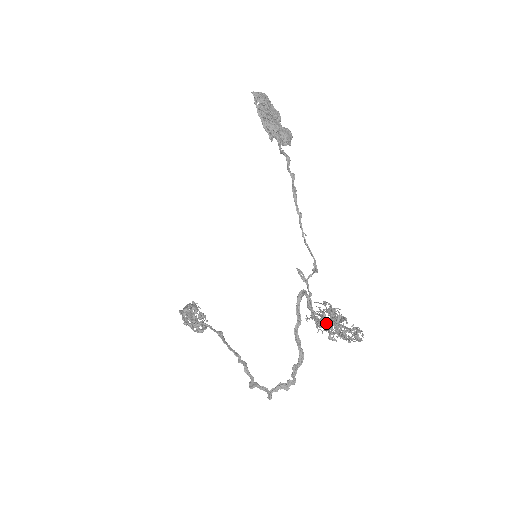
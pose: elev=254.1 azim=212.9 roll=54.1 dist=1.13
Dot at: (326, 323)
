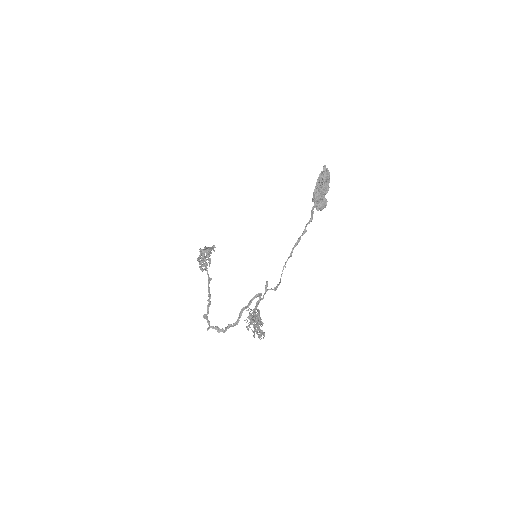
Dot at: (253, 319)
